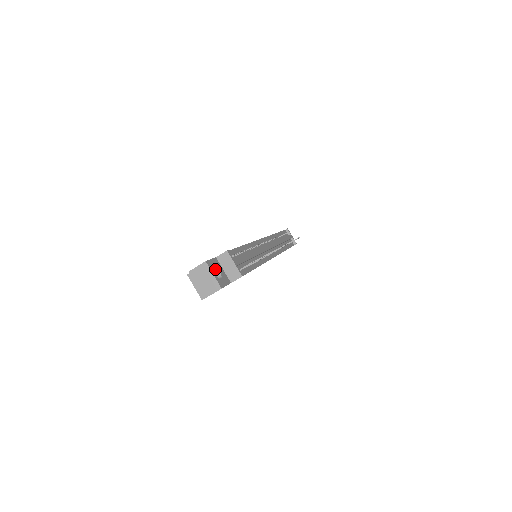
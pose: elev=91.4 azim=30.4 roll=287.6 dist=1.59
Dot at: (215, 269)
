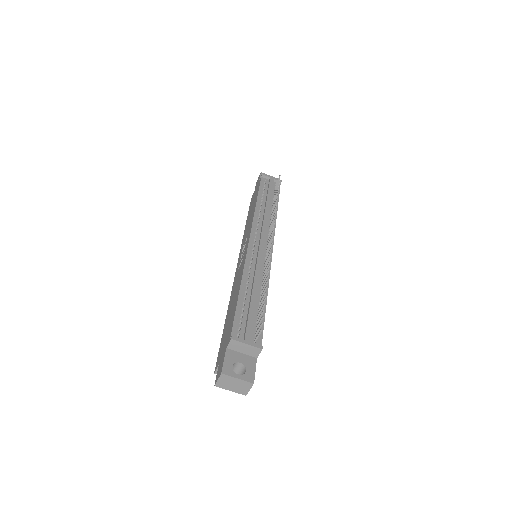
Dot at: (234, 364)
